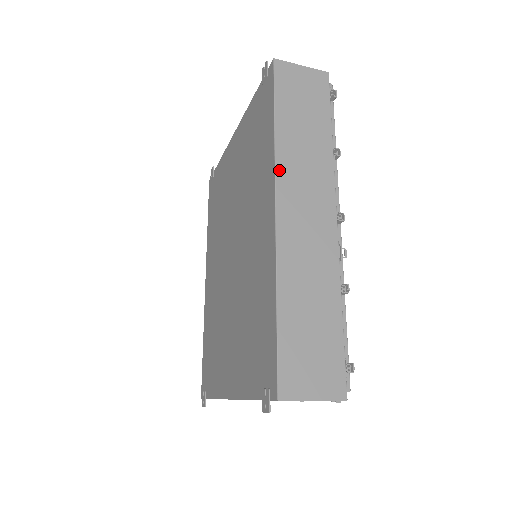
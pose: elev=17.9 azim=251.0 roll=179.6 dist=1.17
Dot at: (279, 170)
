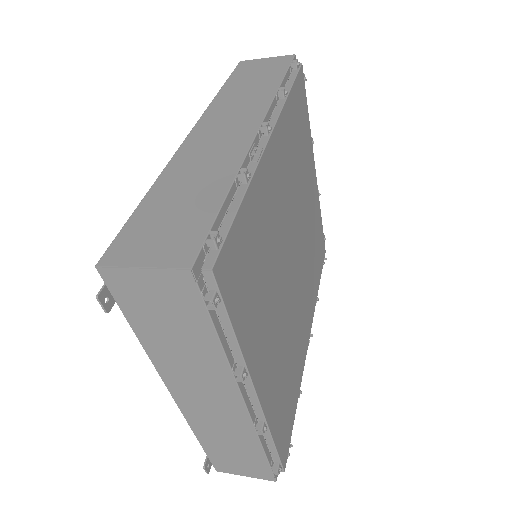
Dot at: (208, 111)
